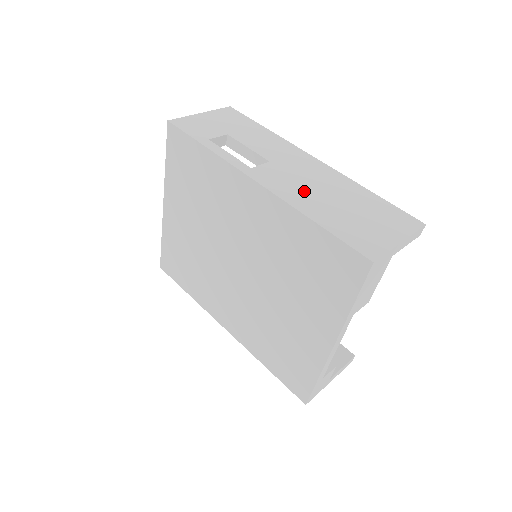
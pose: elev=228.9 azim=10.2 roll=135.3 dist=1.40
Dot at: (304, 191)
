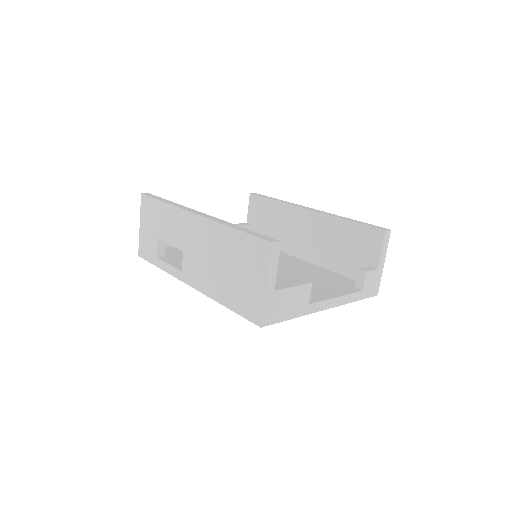
Dot at: (208, 272)
